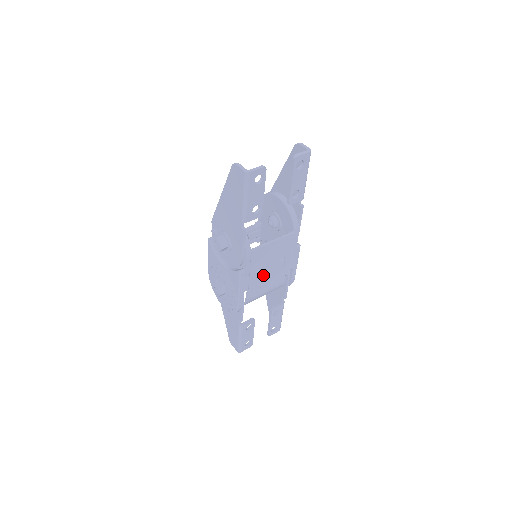
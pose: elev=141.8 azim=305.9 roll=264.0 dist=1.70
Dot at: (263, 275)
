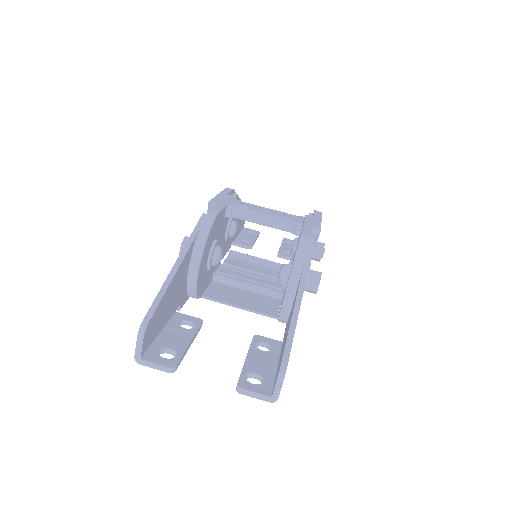
Dot at: occluded
